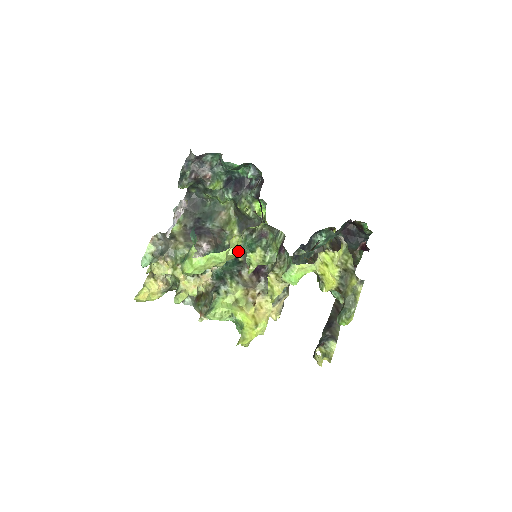
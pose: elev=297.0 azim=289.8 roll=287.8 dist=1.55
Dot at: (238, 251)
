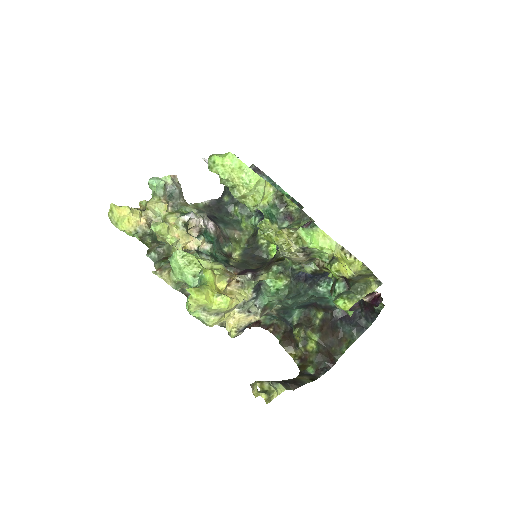
Dot at: (232, 260)
